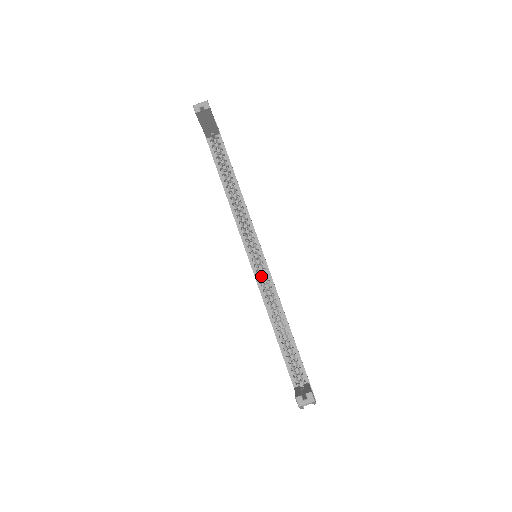
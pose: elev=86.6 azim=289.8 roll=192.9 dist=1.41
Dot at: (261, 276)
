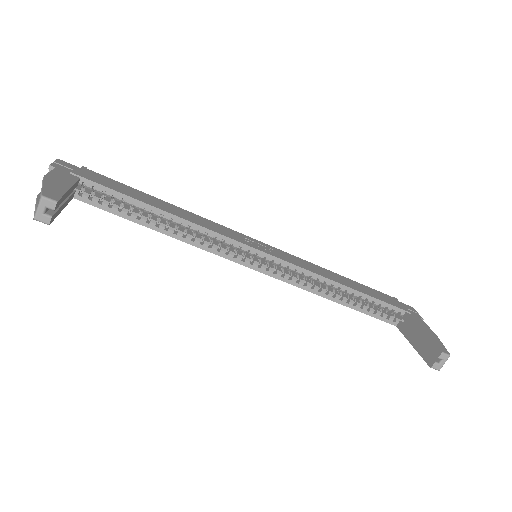
Dot at: (280, 270)
